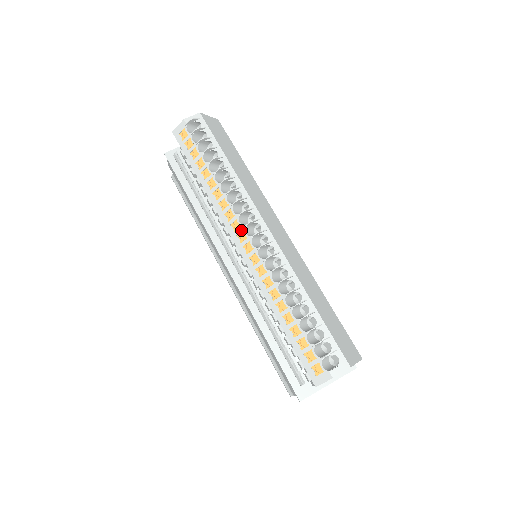
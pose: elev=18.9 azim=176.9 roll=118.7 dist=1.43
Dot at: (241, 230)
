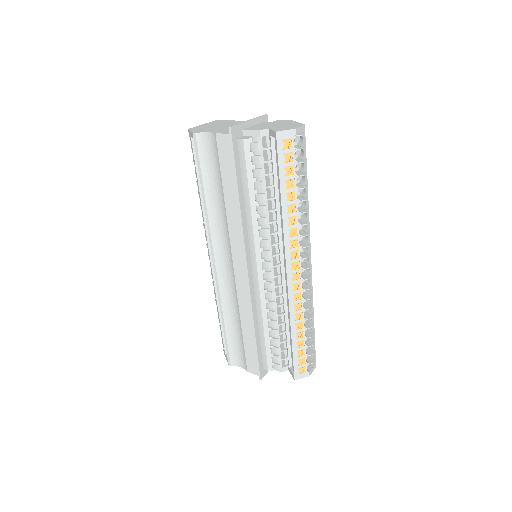
Dot at: (298, 260)
